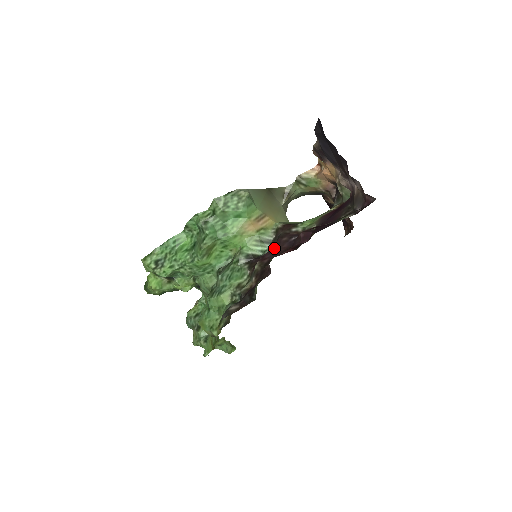
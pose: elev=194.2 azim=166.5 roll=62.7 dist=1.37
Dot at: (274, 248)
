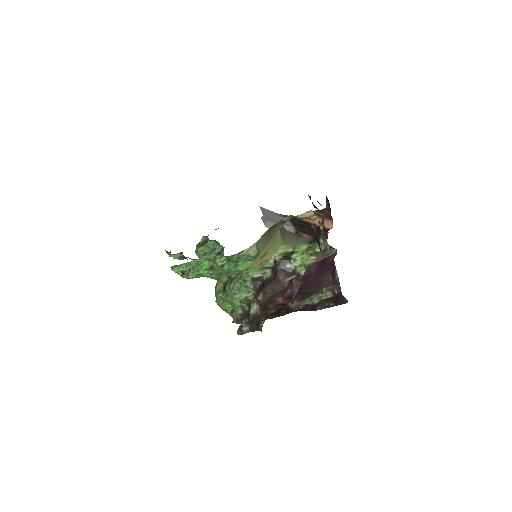
Dot at: (273, 283)
